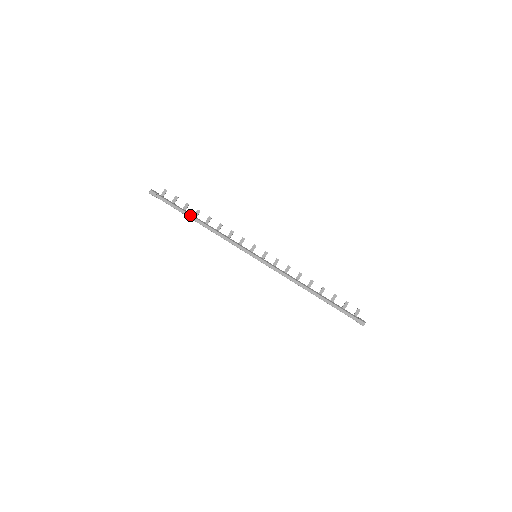
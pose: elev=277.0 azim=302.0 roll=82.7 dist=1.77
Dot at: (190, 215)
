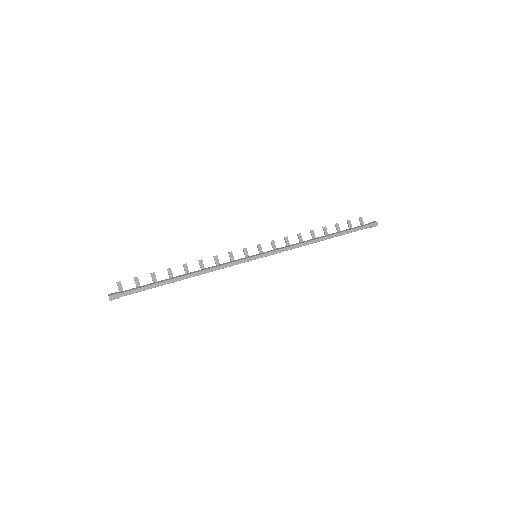
Dot at: (170, 280)
